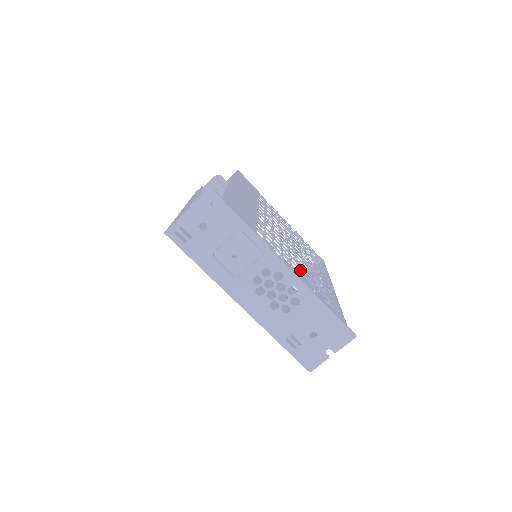
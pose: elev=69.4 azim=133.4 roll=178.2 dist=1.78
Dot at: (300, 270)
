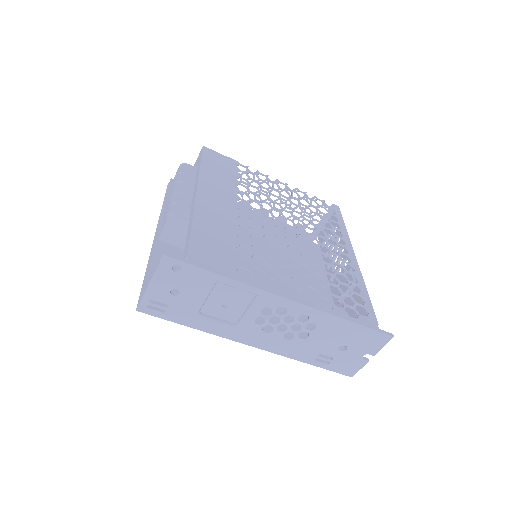
Dot at: (315, 224)
